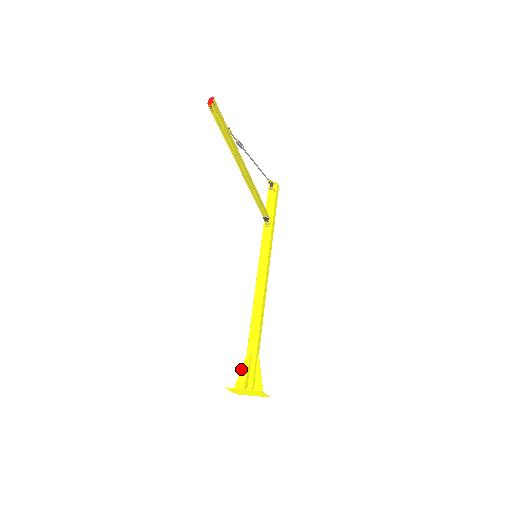
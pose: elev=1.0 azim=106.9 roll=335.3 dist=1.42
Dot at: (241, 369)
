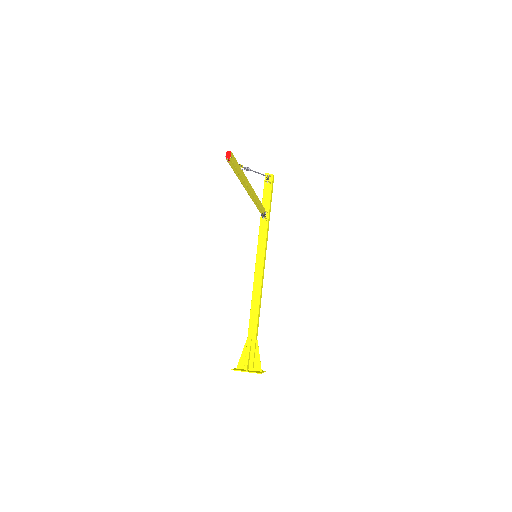
Dot at: (243, 351)
